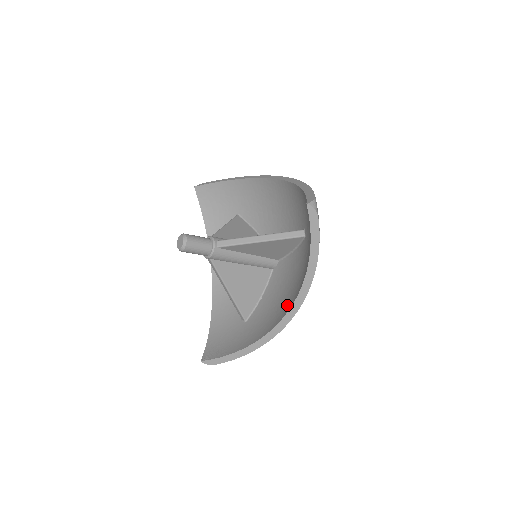
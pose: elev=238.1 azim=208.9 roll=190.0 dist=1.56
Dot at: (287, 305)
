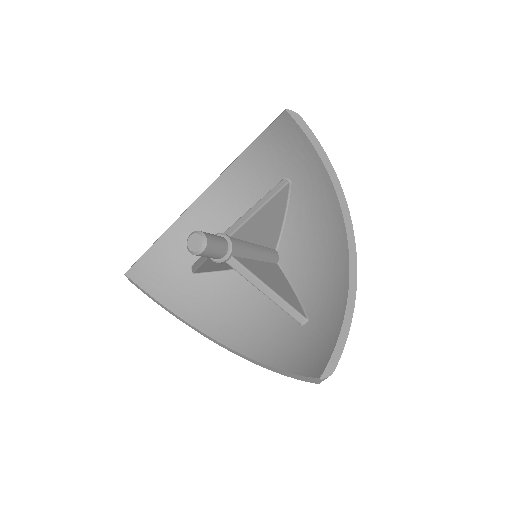
Dot at: (336, 240)
